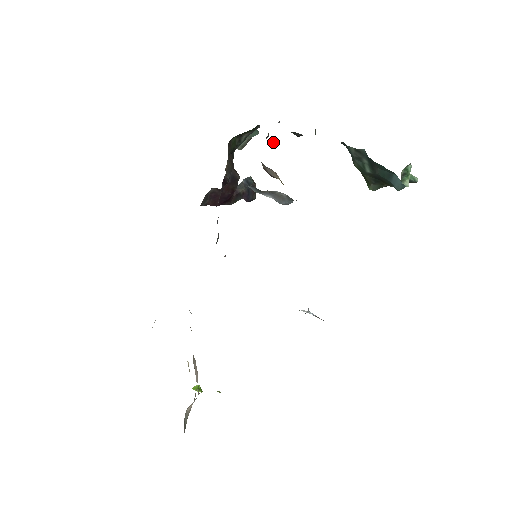
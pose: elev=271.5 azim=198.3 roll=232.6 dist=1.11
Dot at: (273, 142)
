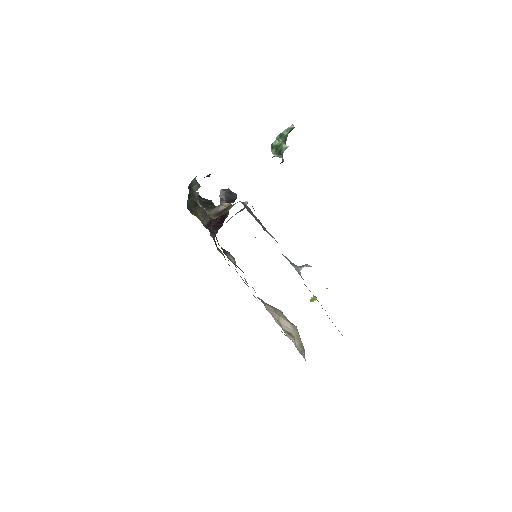
Dot at: (200, 206)
